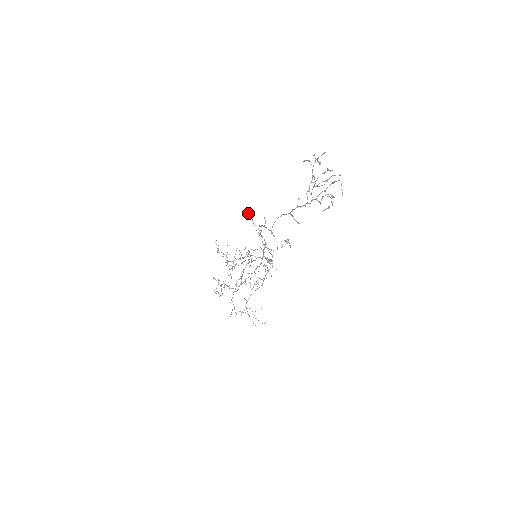
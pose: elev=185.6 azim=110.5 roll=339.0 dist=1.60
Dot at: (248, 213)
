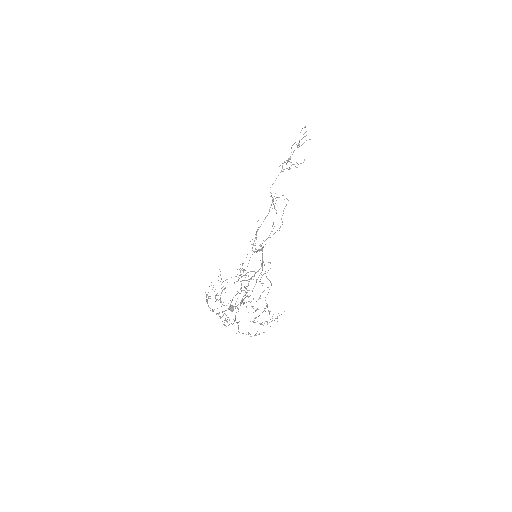
Dot at: (231, 306)
